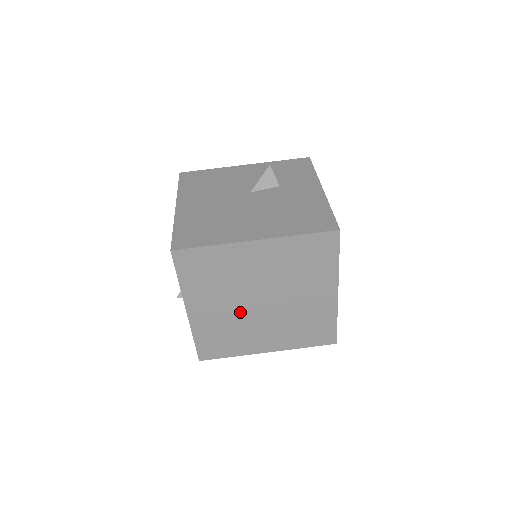
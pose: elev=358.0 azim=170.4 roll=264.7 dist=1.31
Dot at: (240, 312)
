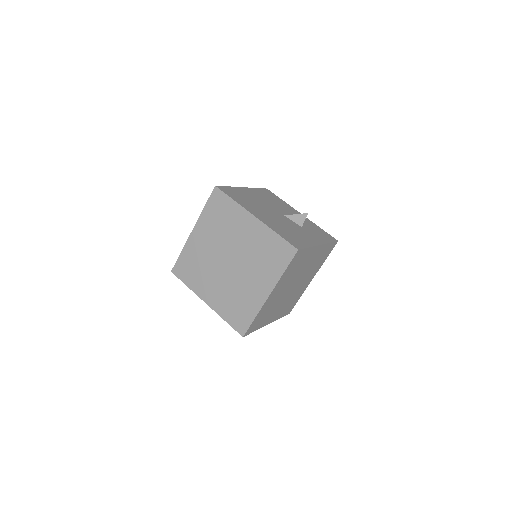
Dot at: (214, 257)
